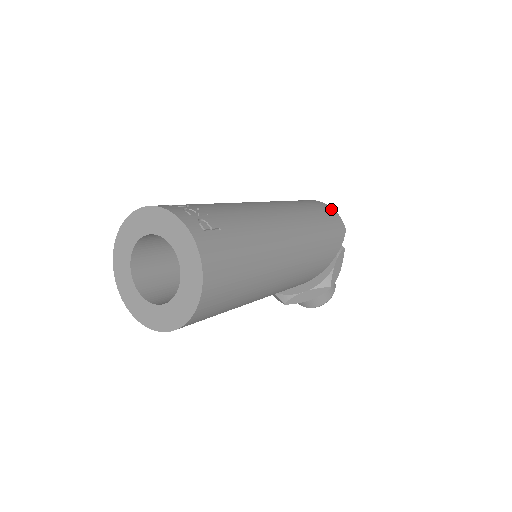
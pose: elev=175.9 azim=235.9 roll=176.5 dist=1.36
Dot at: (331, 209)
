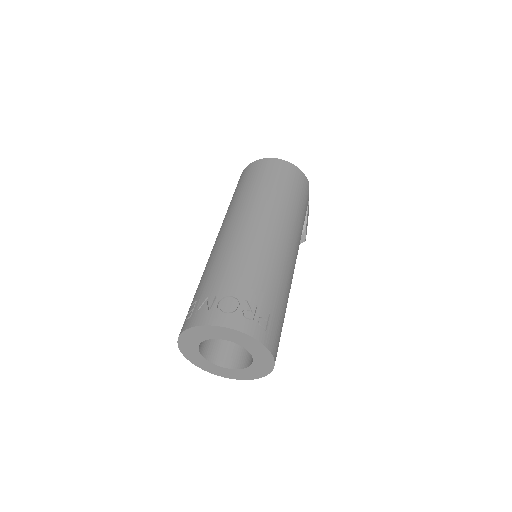
Dot at: (296, 170)
